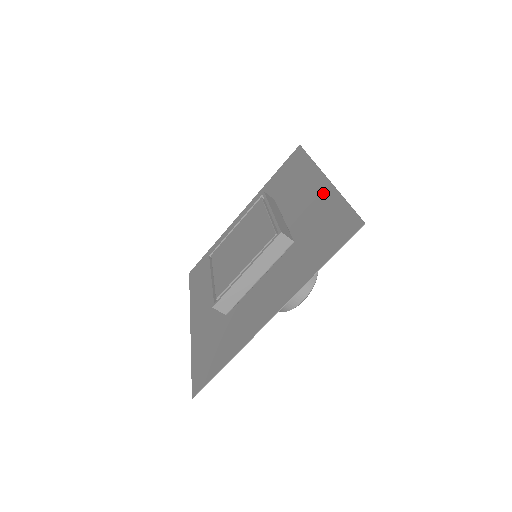
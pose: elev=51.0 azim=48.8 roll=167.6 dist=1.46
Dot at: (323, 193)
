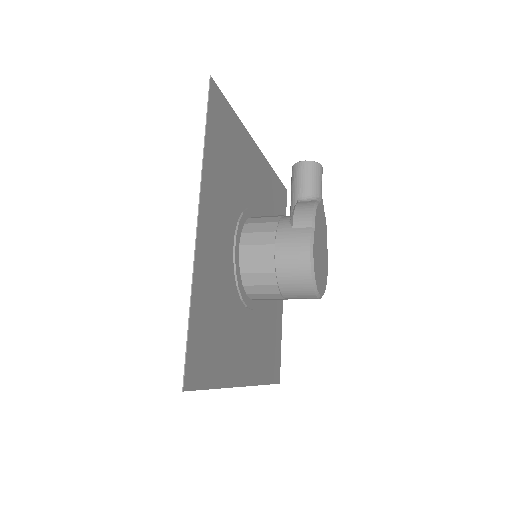
Dot at: (201, 258)
